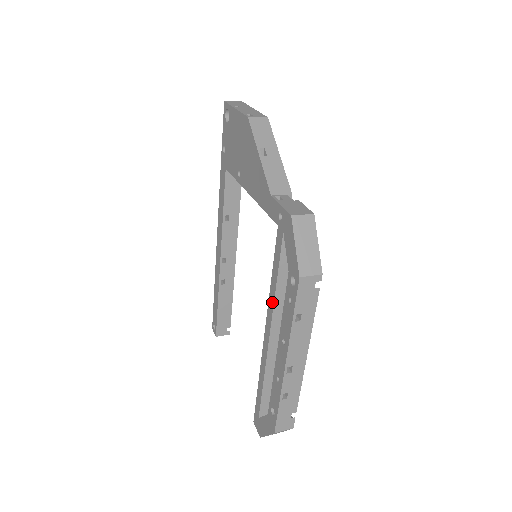
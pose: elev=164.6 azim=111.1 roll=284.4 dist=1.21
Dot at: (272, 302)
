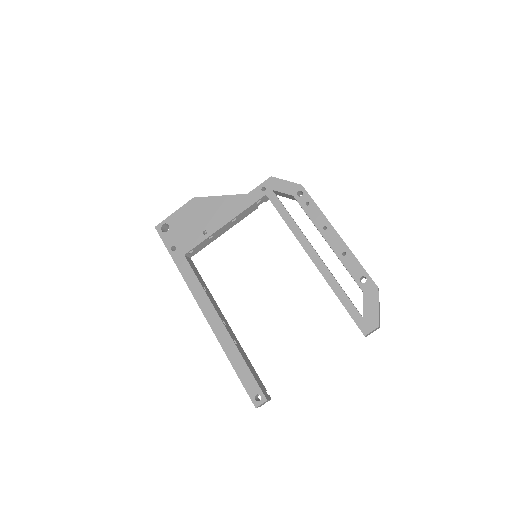
Dot at: (298, 230)
